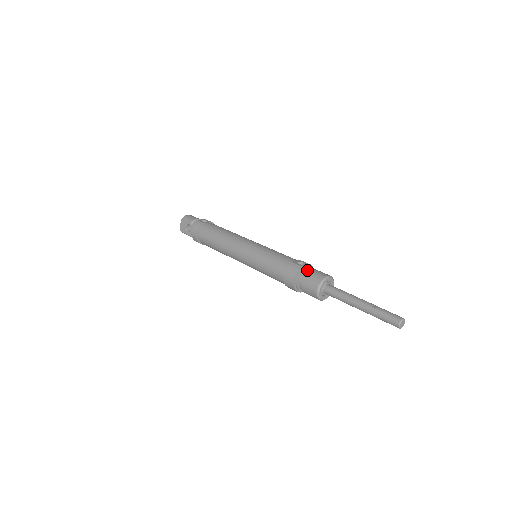
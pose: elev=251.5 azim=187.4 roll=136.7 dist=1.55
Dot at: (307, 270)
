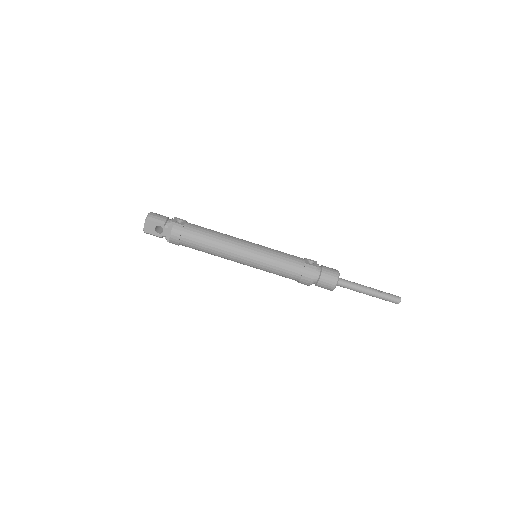
Dot at: (320, 268)
